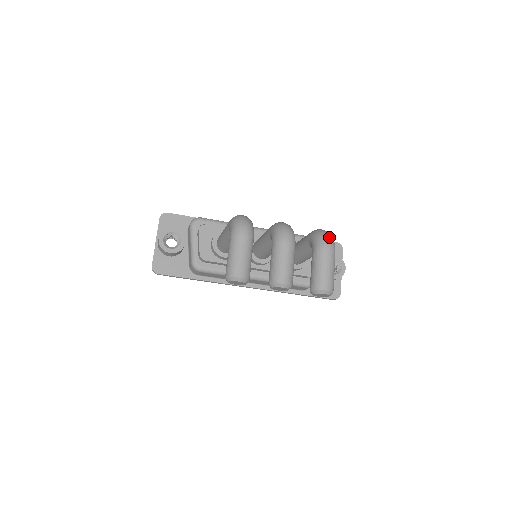
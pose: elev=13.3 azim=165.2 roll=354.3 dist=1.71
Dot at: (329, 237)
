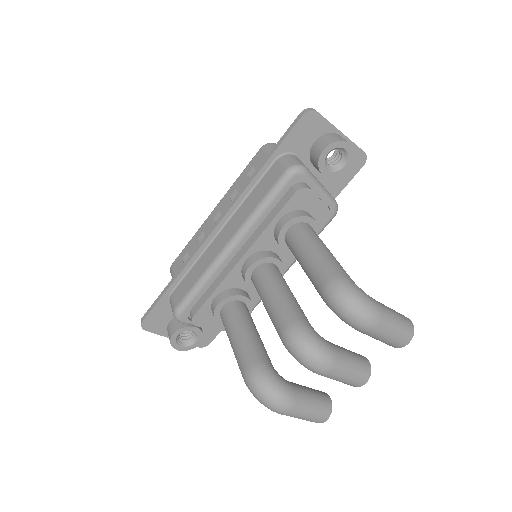
Dot at: (359, 313)
